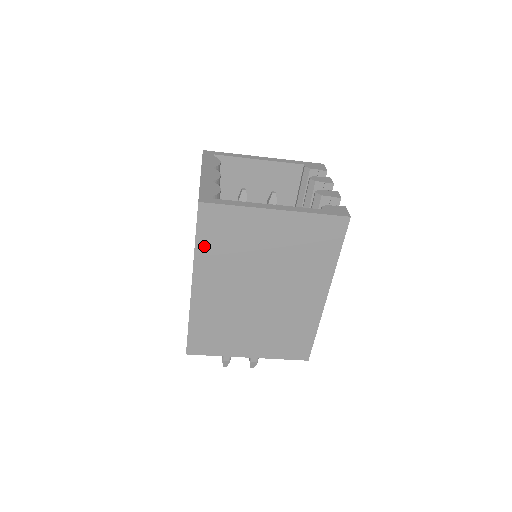
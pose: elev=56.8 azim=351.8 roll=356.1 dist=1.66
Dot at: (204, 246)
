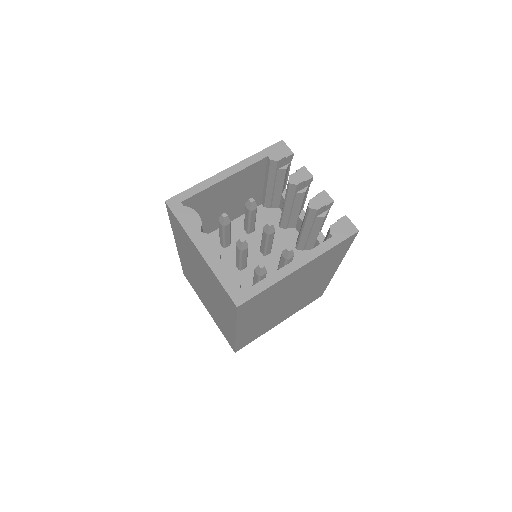
Dot at: (244, 317)
